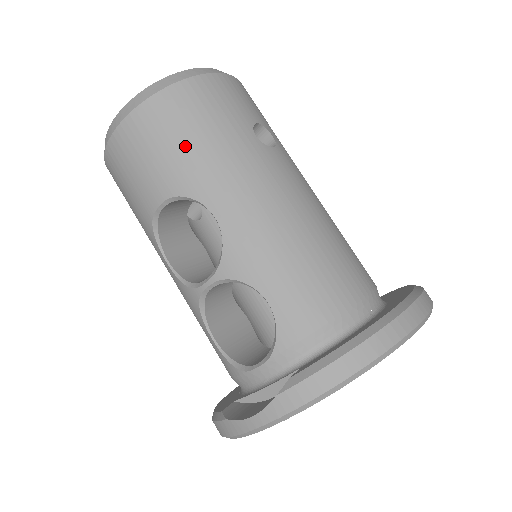
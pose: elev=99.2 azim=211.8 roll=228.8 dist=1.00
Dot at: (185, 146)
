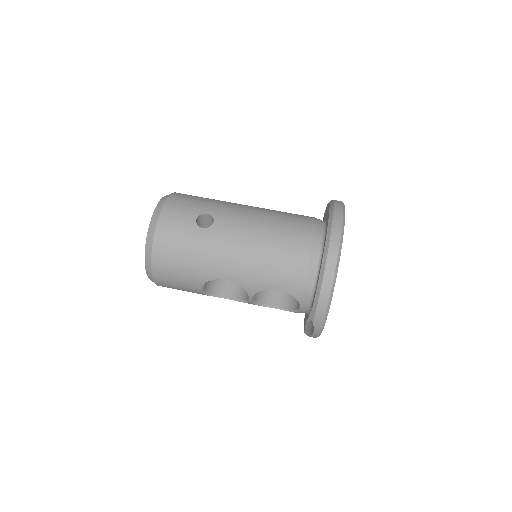
Dot at: (185, 266)
